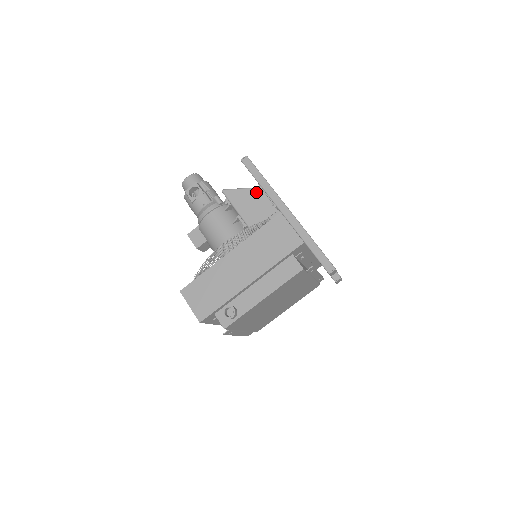
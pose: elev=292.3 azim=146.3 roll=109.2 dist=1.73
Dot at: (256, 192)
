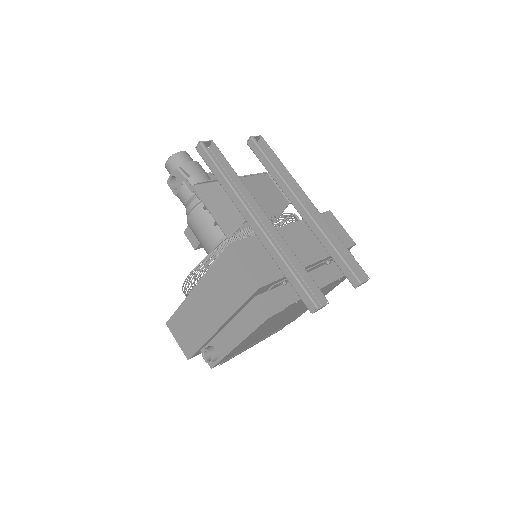
Dot at: occluded
